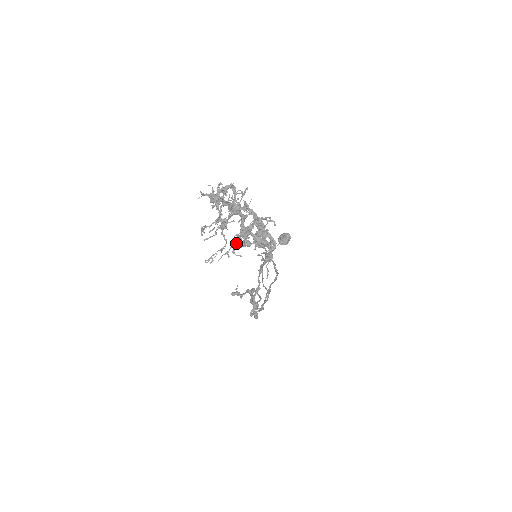
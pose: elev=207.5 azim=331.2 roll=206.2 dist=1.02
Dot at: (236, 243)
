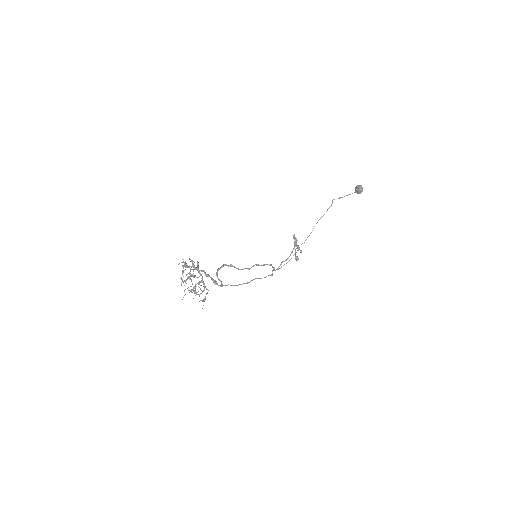
Dot at: (195, 287)
